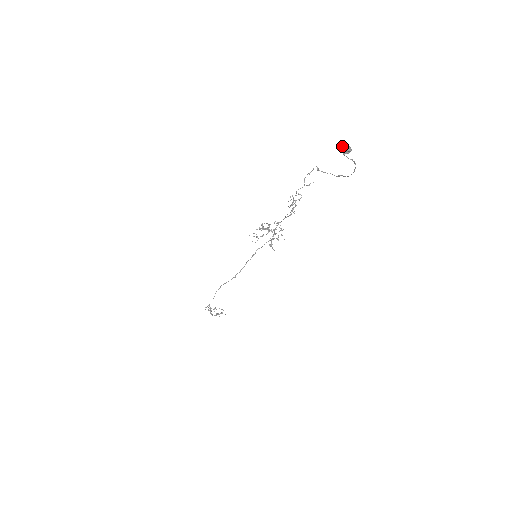
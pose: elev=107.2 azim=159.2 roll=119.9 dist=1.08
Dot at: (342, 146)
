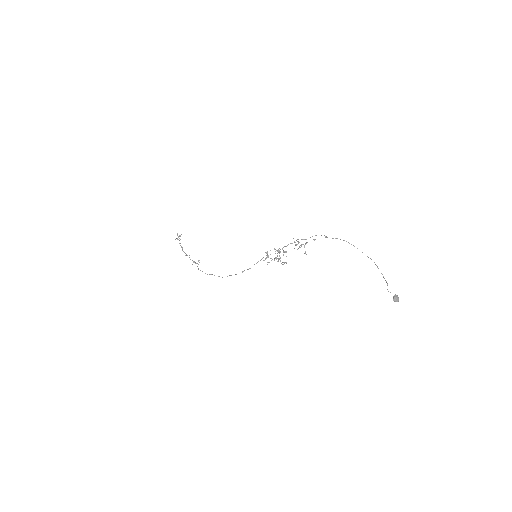
Dot at: occluded
